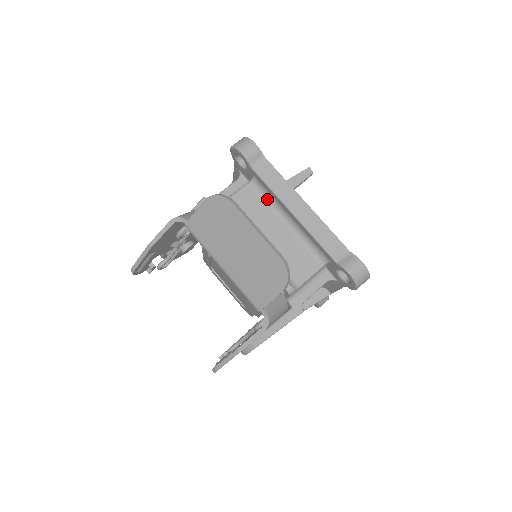
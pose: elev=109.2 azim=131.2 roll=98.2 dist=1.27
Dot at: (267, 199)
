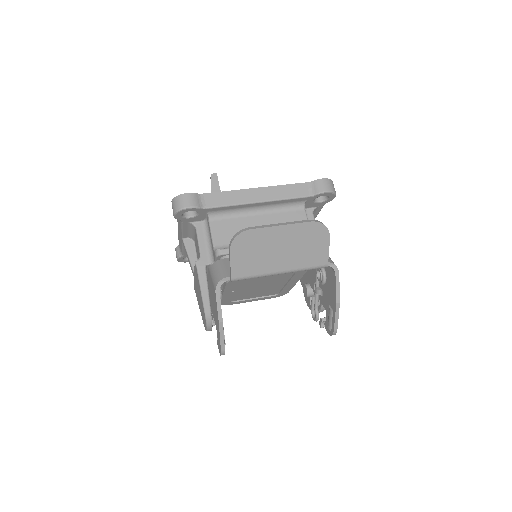
Dot at: (231, 215)
